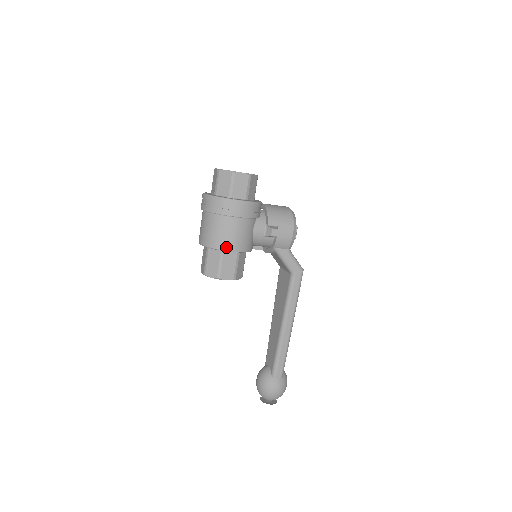
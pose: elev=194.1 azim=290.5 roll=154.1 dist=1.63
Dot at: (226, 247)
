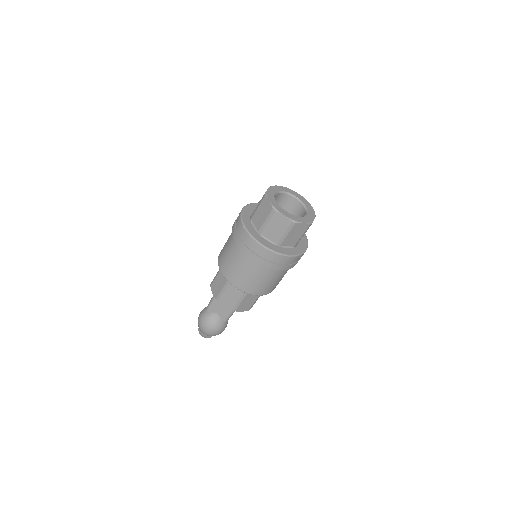
Dot at: occluded
